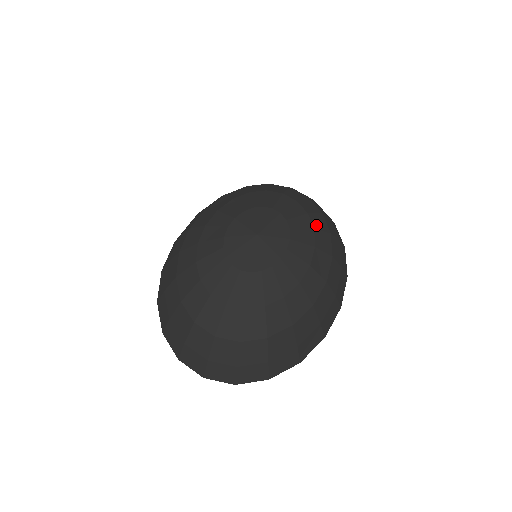
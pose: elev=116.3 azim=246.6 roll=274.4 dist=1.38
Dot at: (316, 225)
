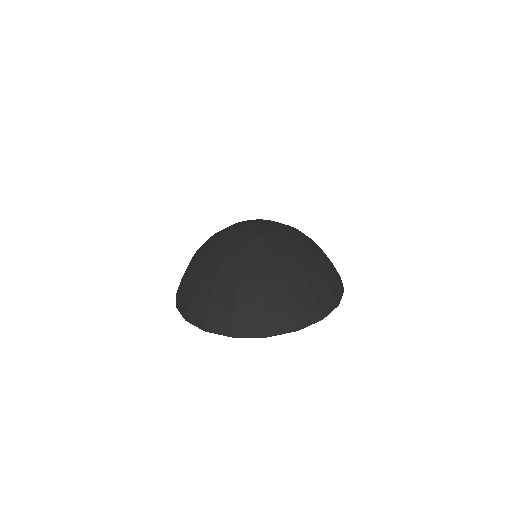
Dot at: occluded
